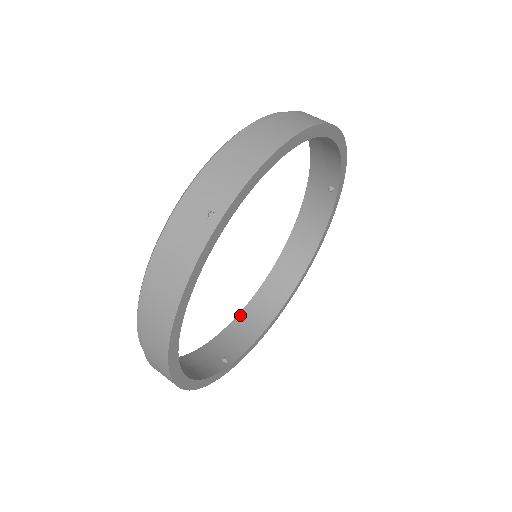
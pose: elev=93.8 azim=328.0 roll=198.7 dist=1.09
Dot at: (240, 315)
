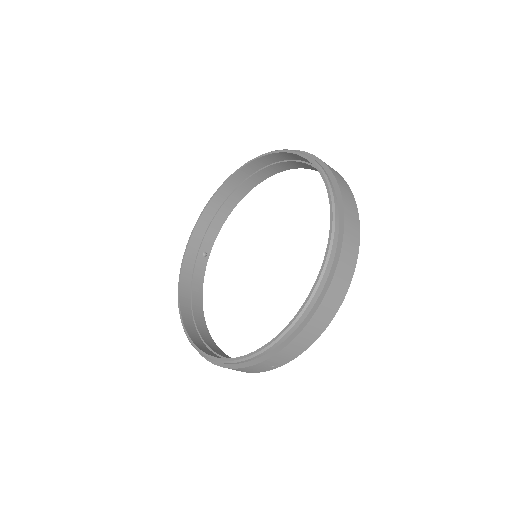
Dot at: (213, 356)
